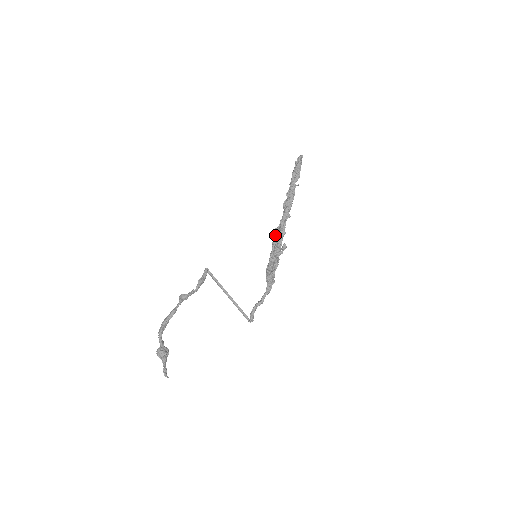
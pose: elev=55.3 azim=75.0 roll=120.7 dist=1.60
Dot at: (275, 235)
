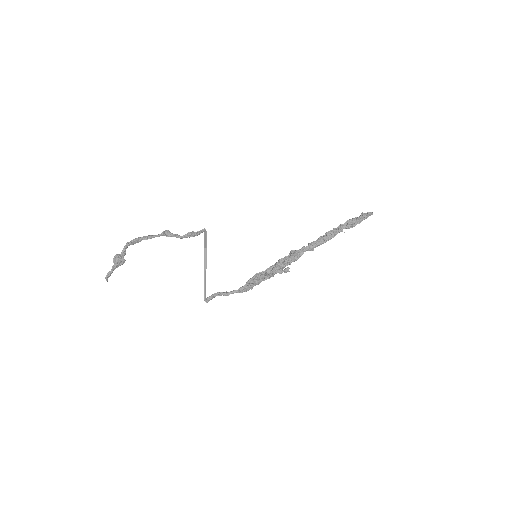
Dot at: (288, 255)
